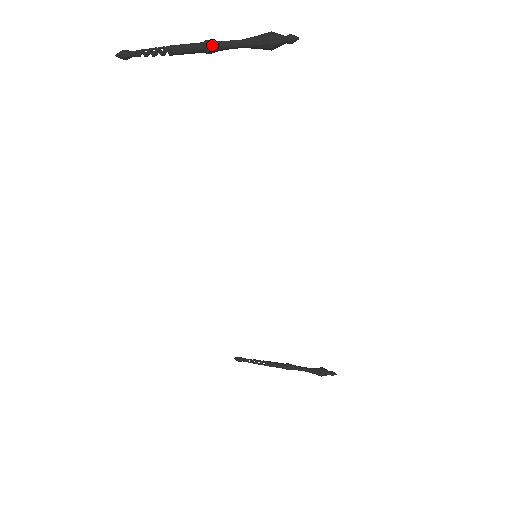
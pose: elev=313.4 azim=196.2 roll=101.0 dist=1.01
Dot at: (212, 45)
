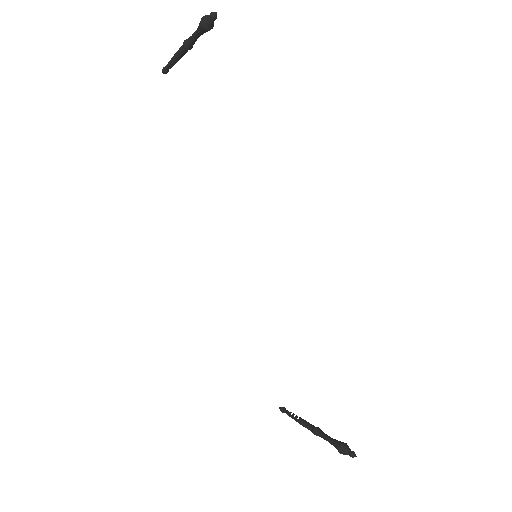
Dot at: (186, 41)
